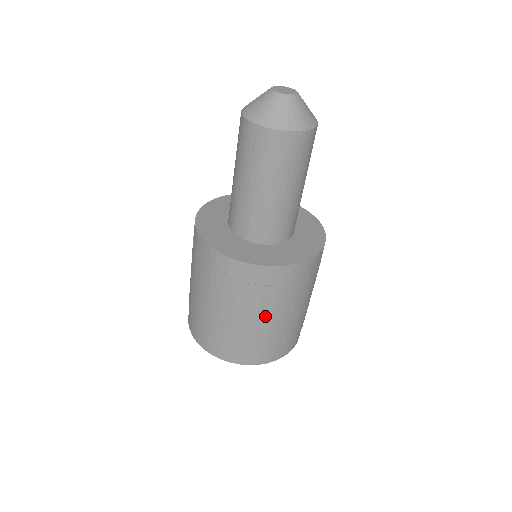
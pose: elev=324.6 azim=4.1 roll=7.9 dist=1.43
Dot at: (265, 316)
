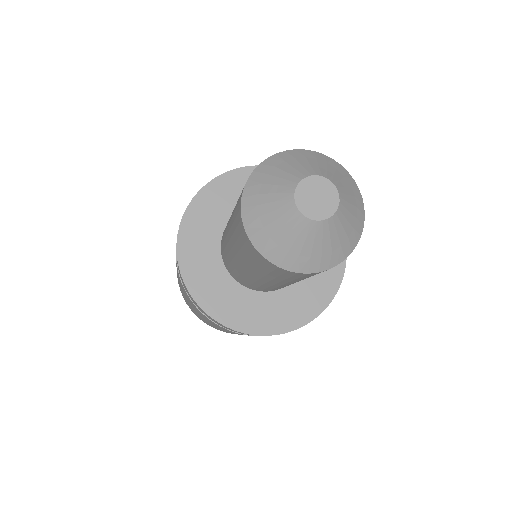
Dot at: (208, 321)
